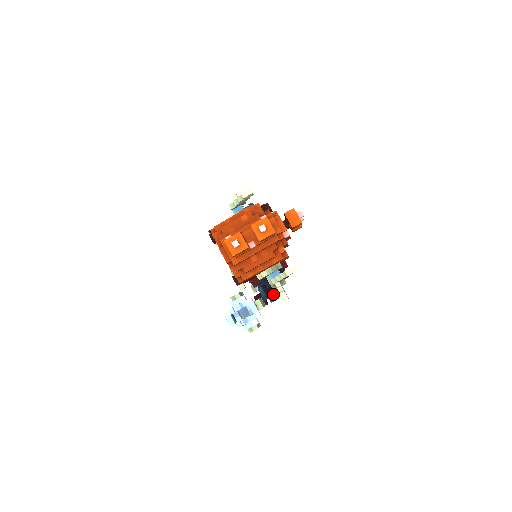
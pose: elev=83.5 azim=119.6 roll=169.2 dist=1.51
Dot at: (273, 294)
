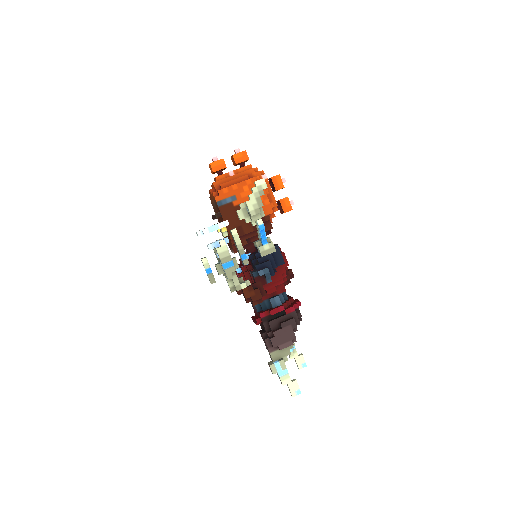
Dot at: (261, 263)
